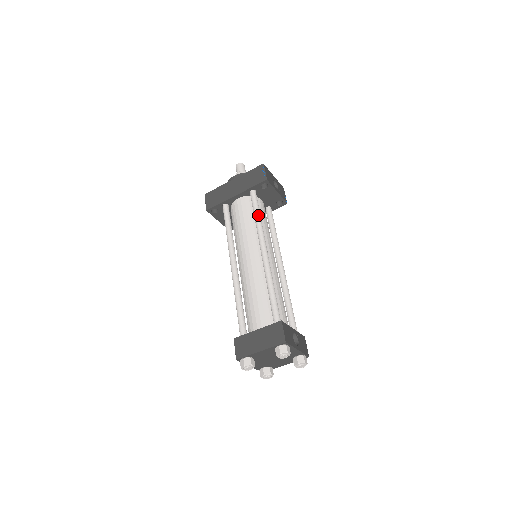
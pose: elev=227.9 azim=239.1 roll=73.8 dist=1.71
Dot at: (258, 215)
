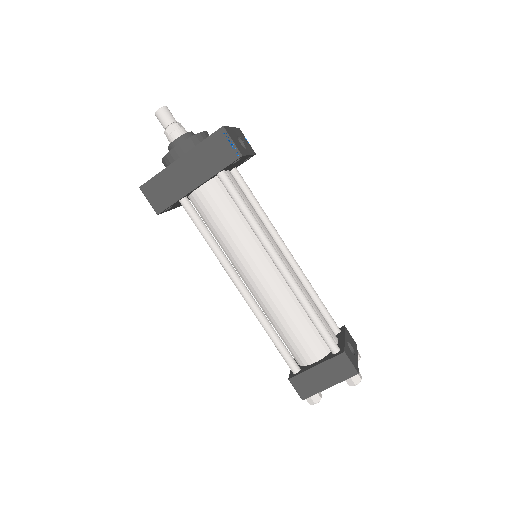
Dot at: (249, 213)
